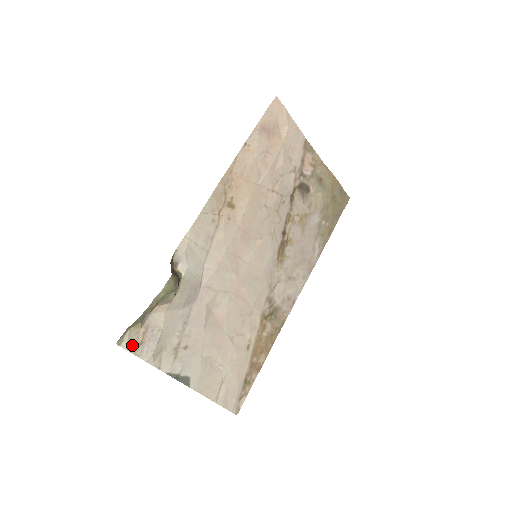
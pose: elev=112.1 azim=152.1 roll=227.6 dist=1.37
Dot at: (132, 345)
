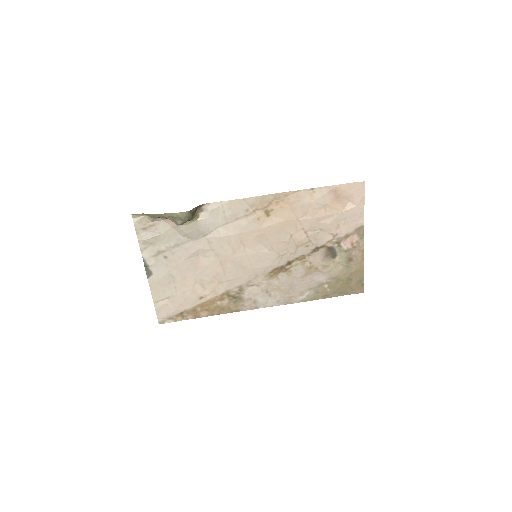
Dot at: (139, 224)
